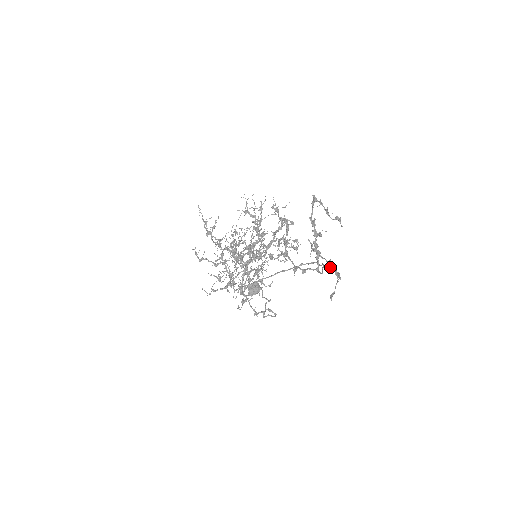
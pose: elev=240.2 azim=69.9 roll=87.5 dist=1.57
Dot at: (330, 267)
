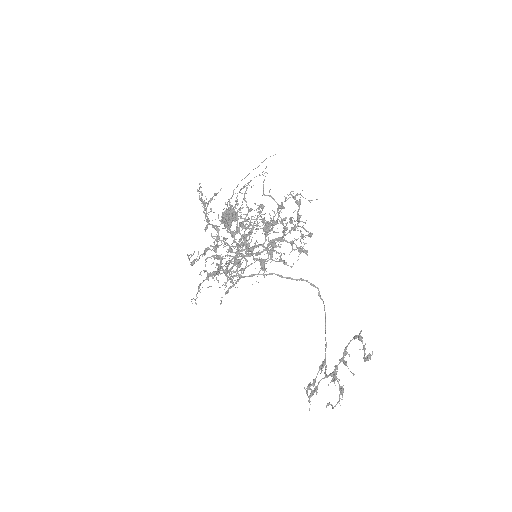
Dot at: (340, 391)
